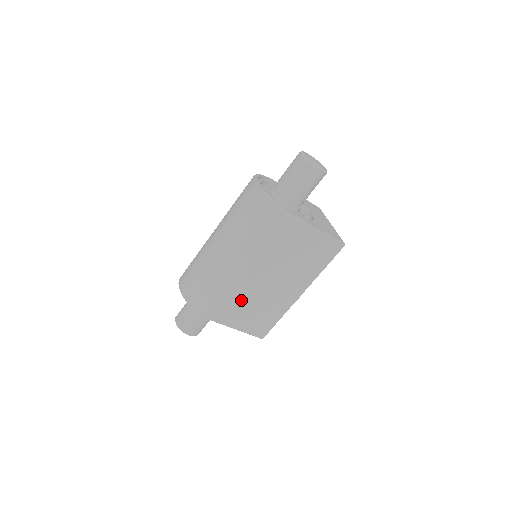
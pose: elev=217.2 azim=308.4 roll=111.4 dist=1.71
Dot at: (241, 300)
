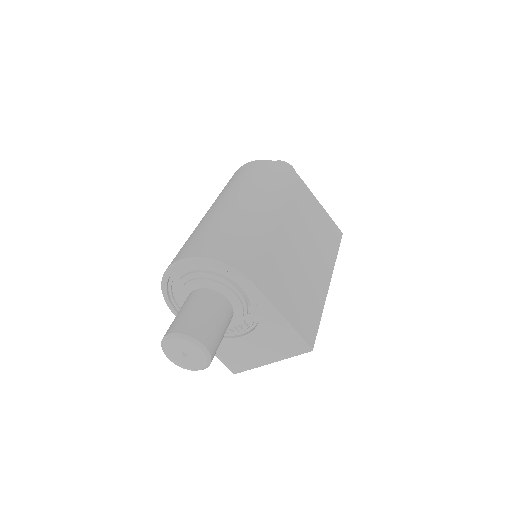
Dot at: (277, 260)
